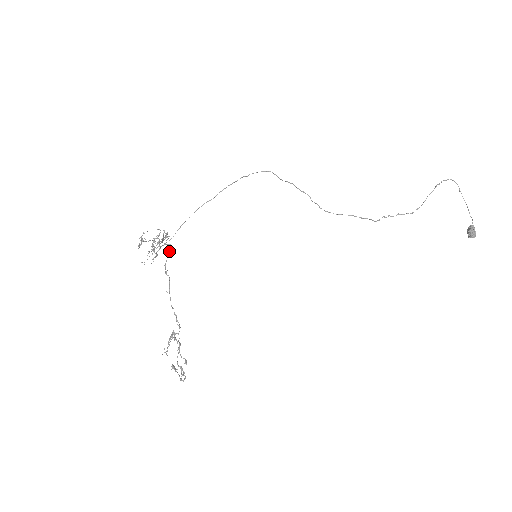
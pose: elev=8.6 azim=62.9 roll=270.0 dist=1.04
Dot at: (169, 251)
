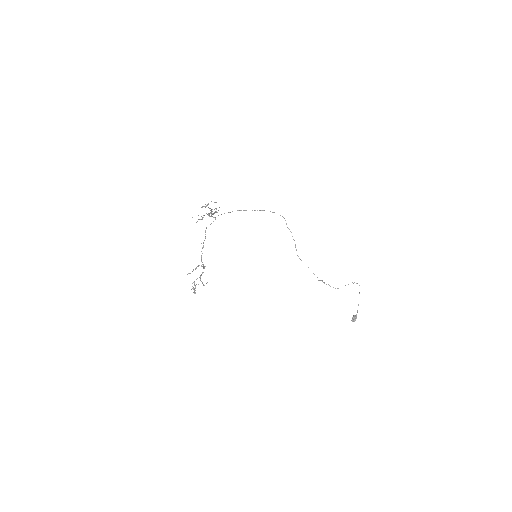
Dot at: (213, 221)
